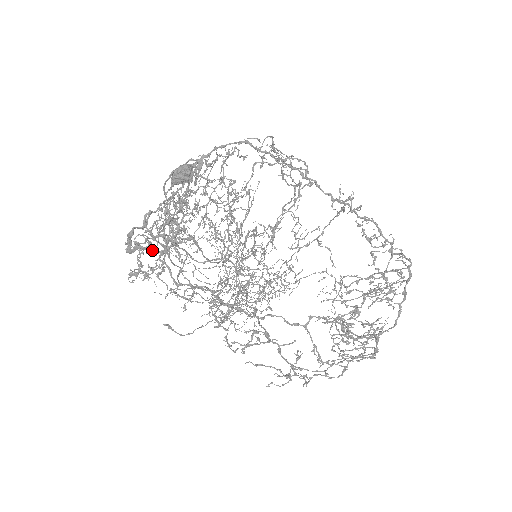
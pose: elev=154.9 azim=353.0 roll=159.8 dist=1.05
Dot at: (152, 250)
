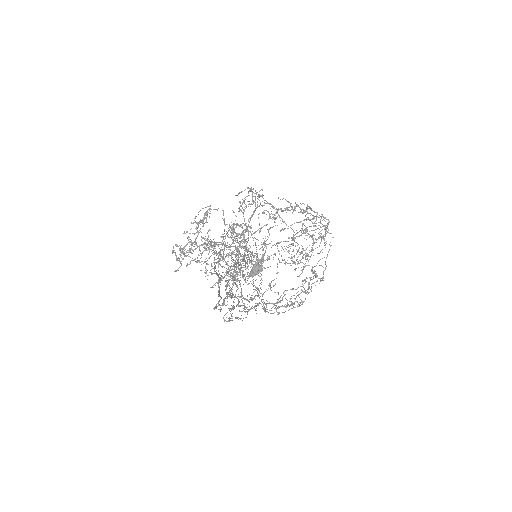
Dot at: (221, 297)
